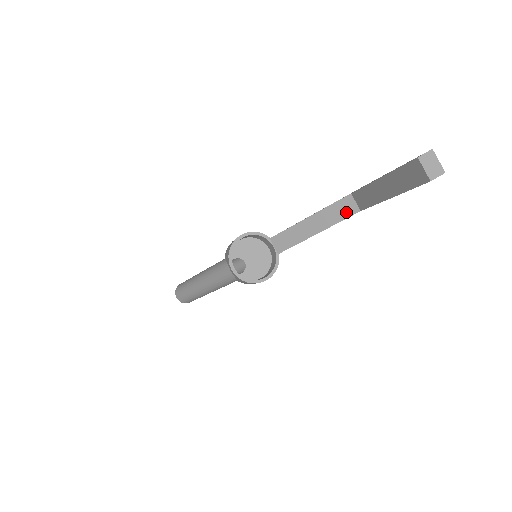
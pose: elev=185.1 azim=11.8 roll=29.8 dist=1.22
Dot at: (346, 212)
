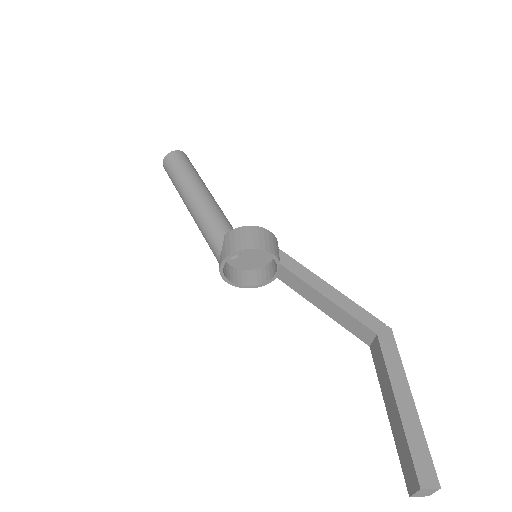
Dot at: (358, 333)
